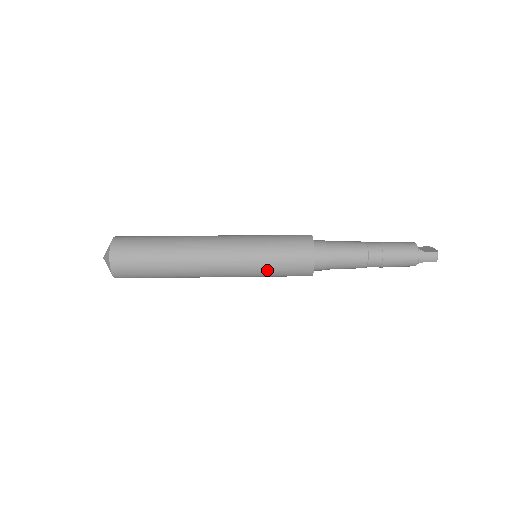
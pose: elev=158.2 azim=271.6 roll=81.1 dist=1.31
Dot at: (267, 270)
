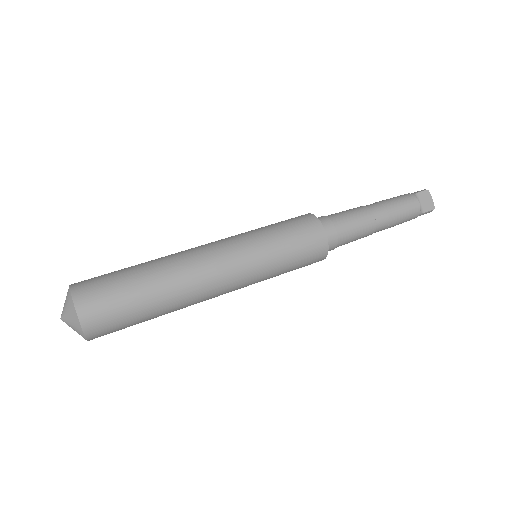
Dot at: occluded
